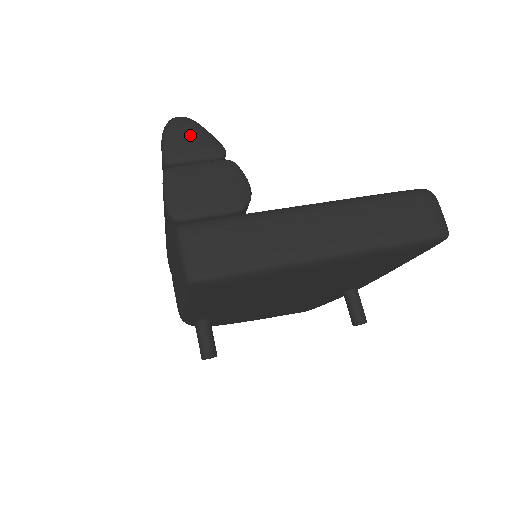
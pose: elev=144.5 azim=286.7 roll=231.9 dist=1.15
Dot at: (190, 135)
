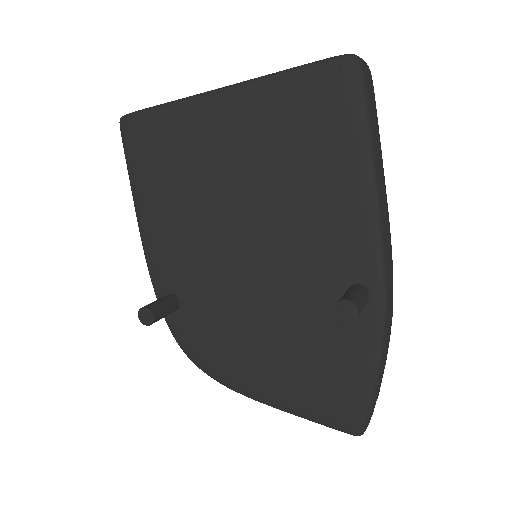
Dot at: occluded
